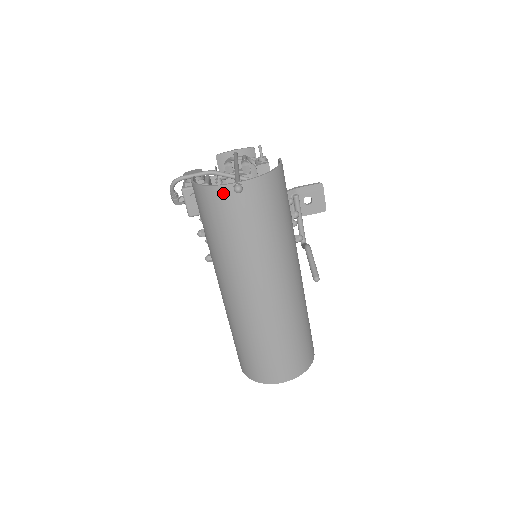
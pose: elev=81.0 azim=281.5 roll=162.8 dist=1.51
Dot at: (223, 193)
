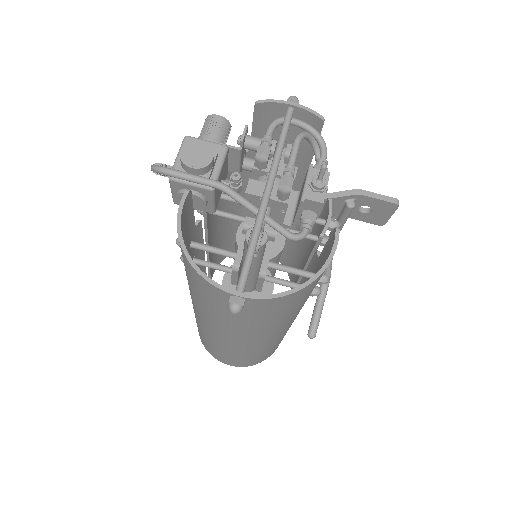
Dot at: (213, 289)
